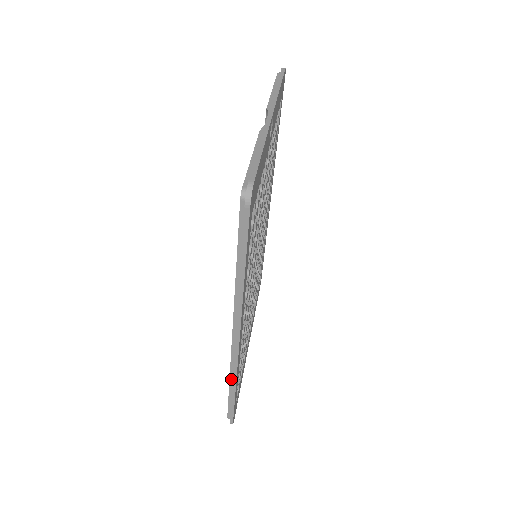
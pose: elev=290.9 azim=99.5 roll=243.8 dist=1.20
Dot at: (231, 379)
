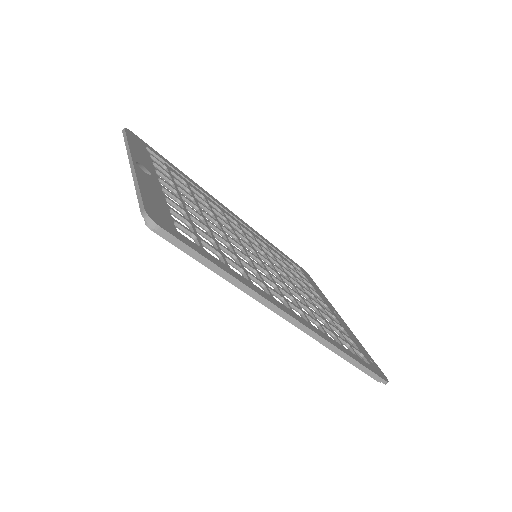
Dot at: (336, 353)
